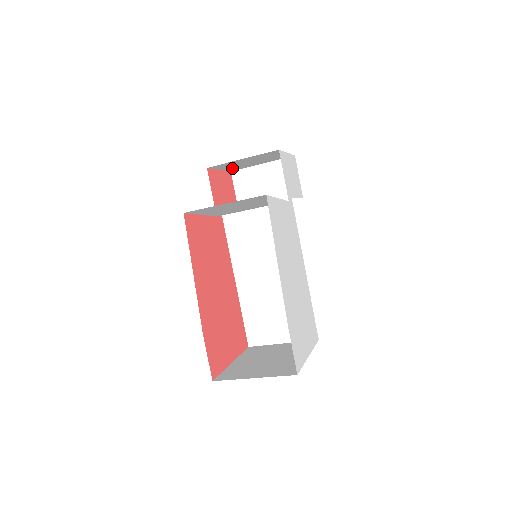
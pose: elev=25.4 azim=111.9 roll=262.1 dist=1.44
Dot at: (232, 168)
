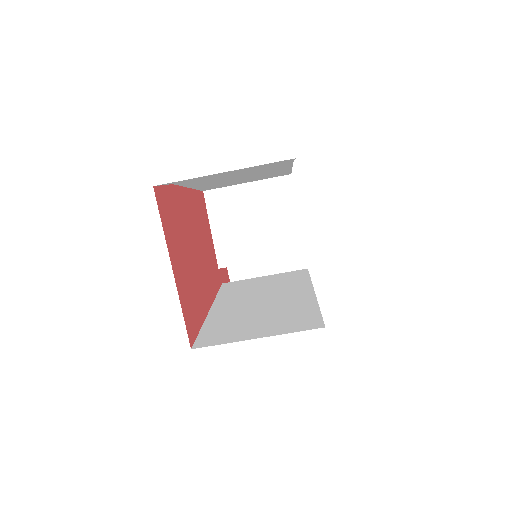
Dot at: occluded
